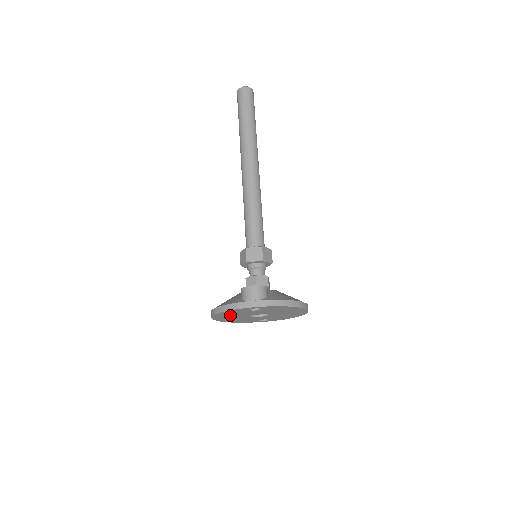
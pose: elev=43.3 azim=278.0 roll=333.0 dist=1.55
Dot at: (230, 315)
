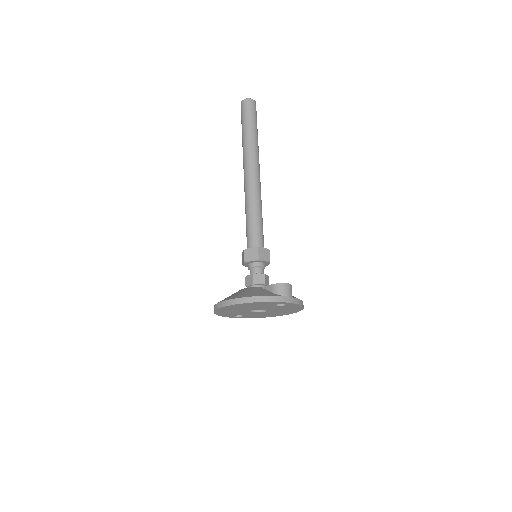
Dot at: (246, 306)
